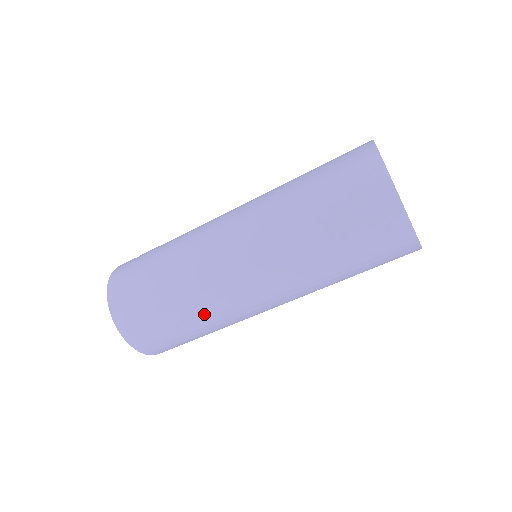
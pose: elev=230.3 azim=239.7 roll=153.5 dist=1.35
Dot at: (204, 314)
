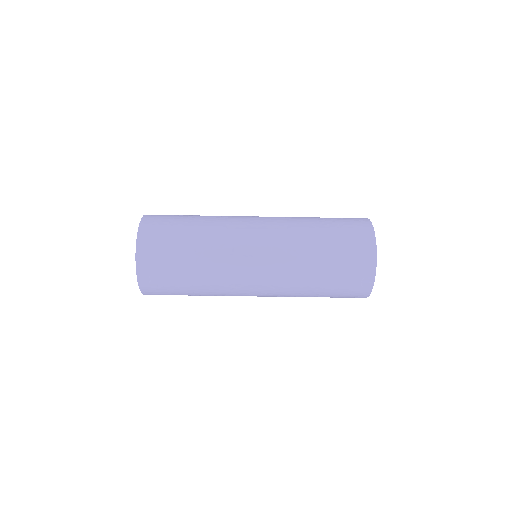
Dot at: (211, 249)
